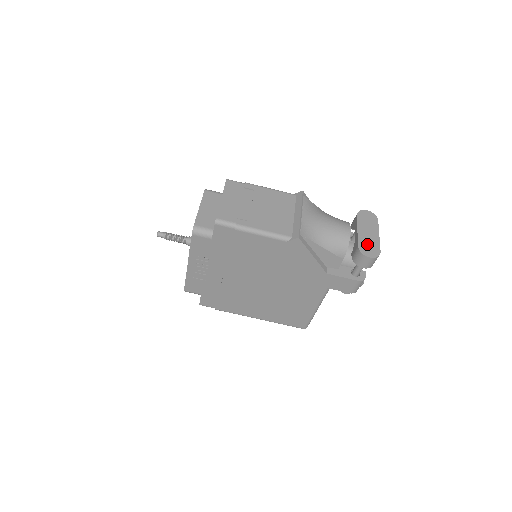
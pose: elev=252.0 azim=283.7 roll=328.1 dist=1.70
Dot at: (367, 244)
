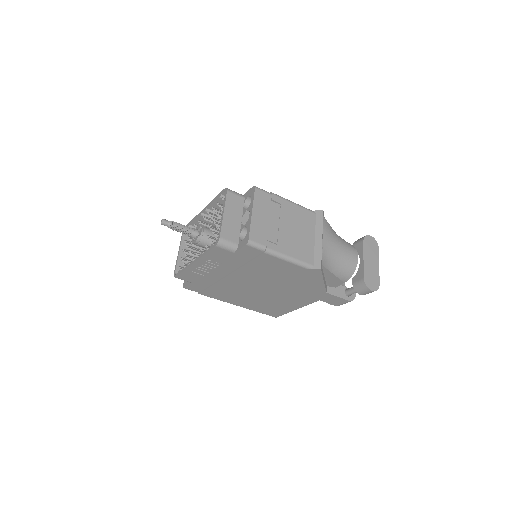
Dot at: (370, 275)
